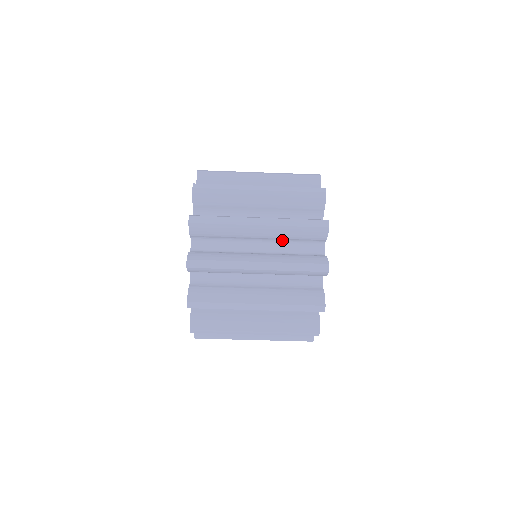
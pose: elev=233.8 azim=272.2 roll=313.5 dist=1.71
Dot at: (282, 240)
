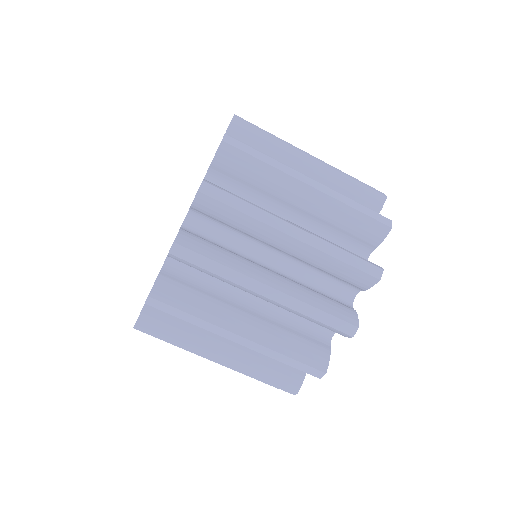
Dot at: occluded
